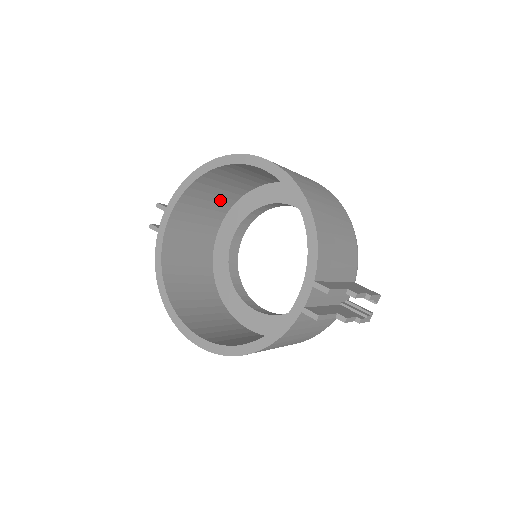
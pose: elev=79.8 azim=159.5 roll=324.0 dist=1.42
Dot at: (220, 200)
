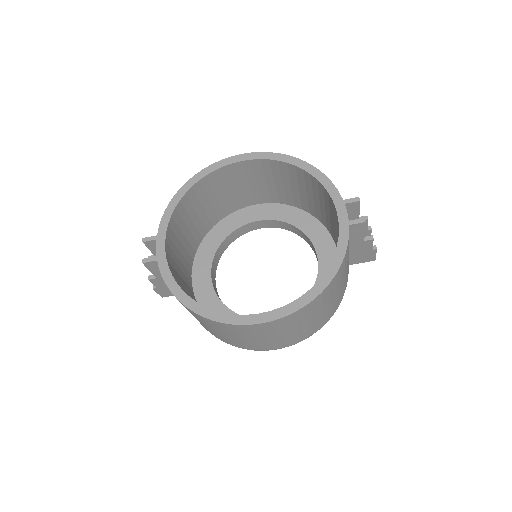
Dot at: (190, 239)
